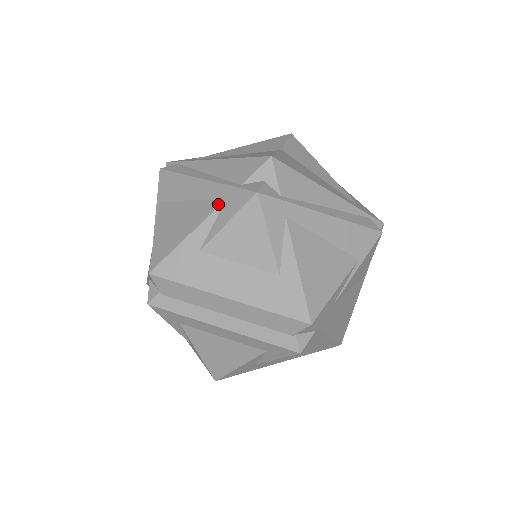
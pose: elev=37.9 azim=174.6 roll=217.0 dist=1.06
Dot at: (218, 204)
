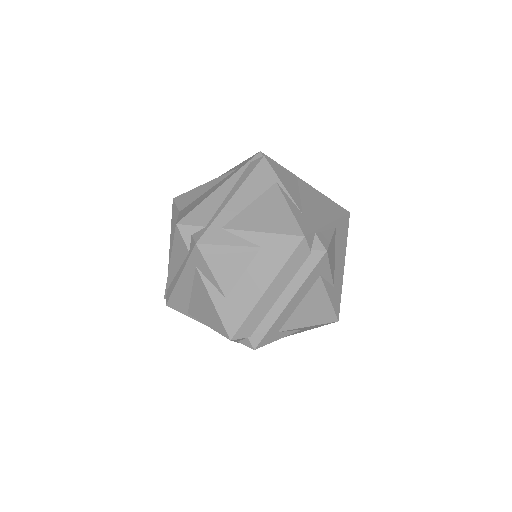
Dot at: (198, 273)
